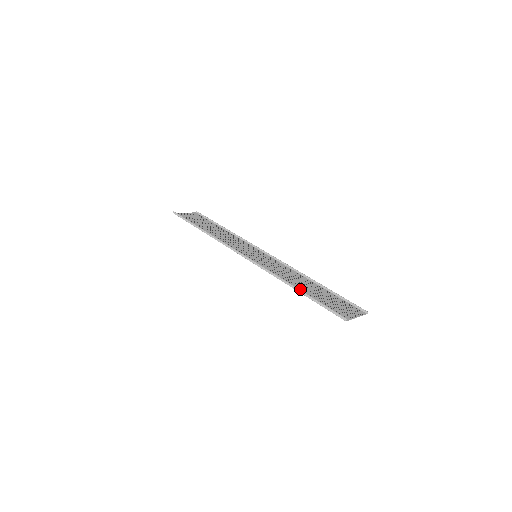
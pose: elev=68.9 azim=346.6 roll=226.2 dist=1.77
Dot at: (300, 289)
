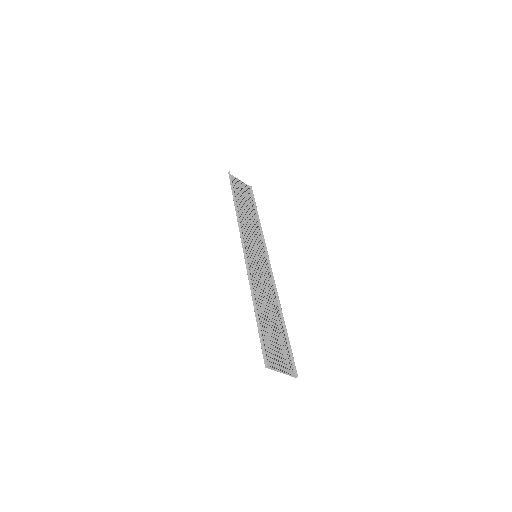
Dot at: (259, 310)
